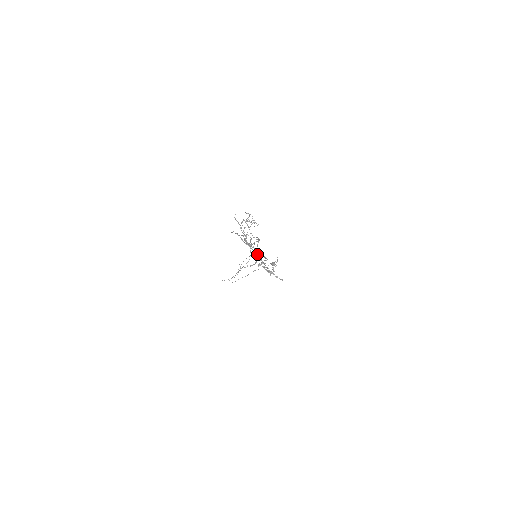
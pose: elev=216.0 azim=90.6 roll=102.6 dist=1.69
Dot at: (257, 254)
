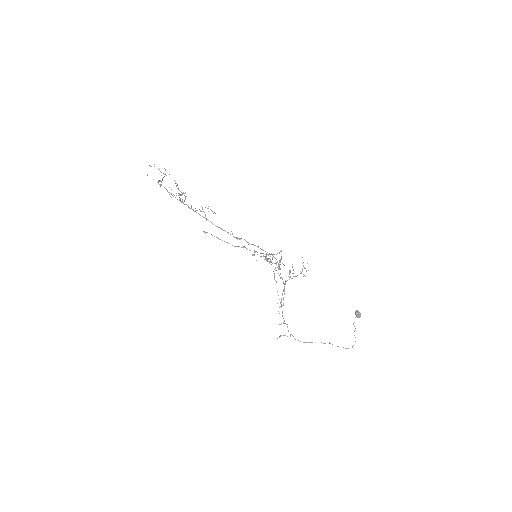
Dot at: (257, 254)
